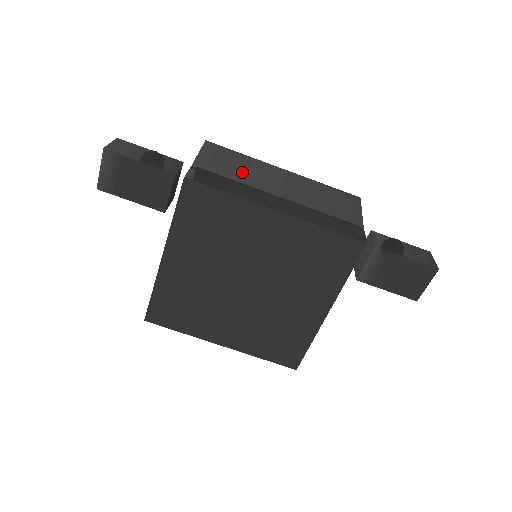
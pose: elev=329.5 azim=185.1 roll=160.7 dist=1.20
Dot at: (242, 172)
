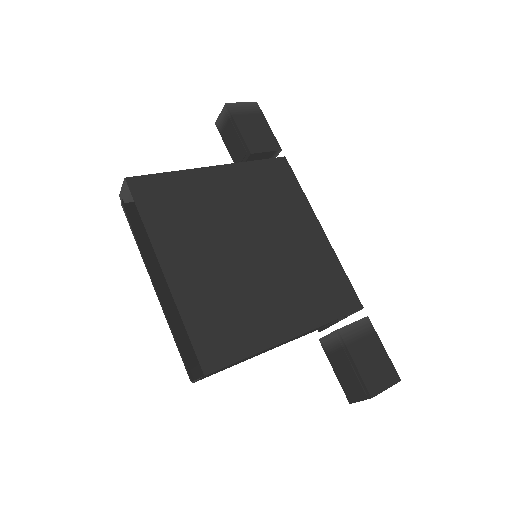
Dot at: occluded
